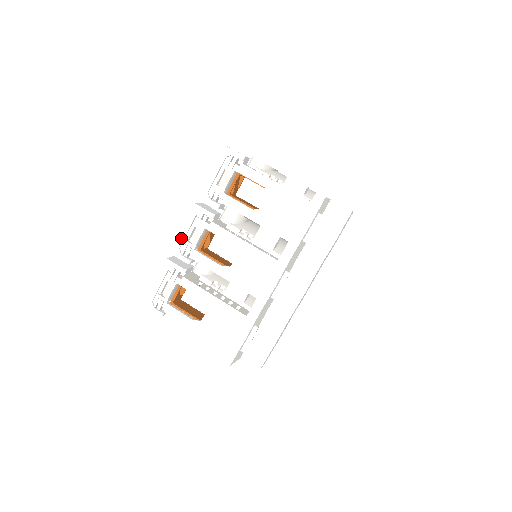
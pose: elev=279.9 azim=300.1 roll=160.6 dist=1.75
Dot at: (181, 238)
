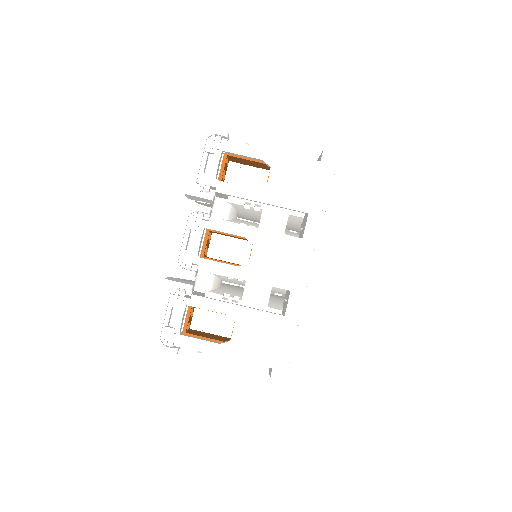
Dot at: (177, 248)
